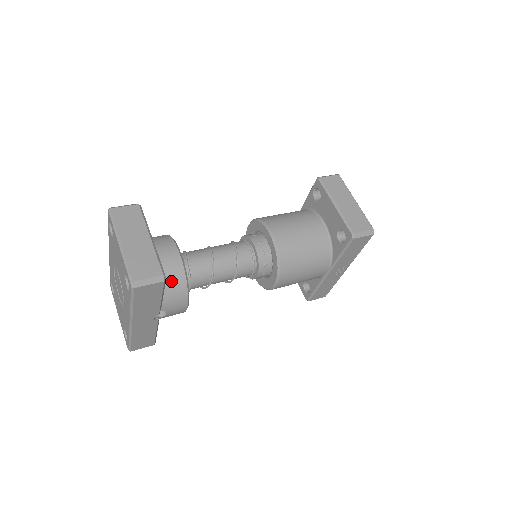
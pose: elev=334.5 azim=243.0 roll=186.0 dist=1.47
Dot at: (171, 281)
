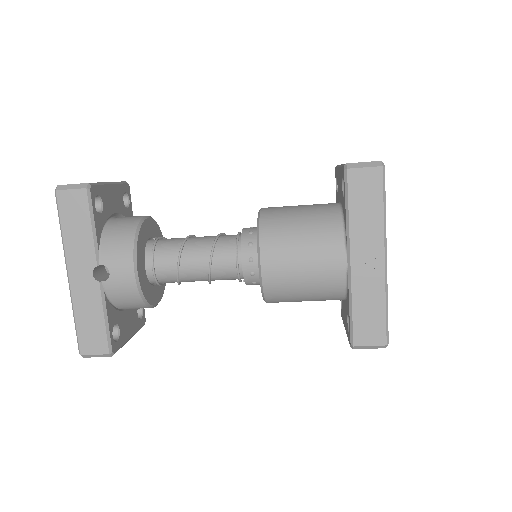
Dot at: (120, 230)
